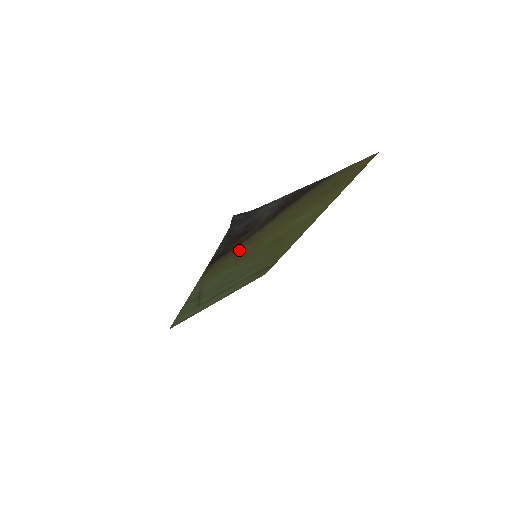
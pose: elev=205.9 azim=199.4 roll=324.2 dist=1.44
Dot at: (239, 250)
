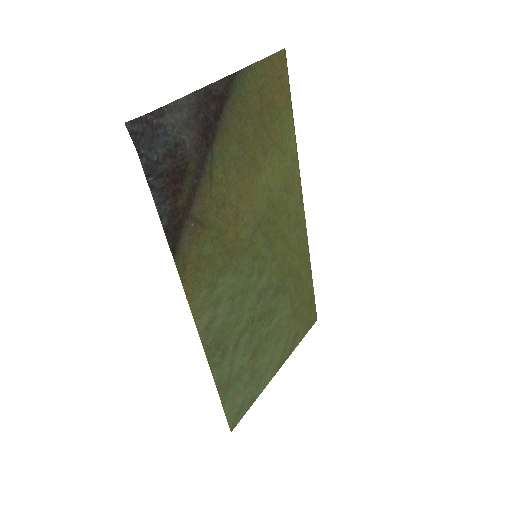
Dot at: (206, 224)
